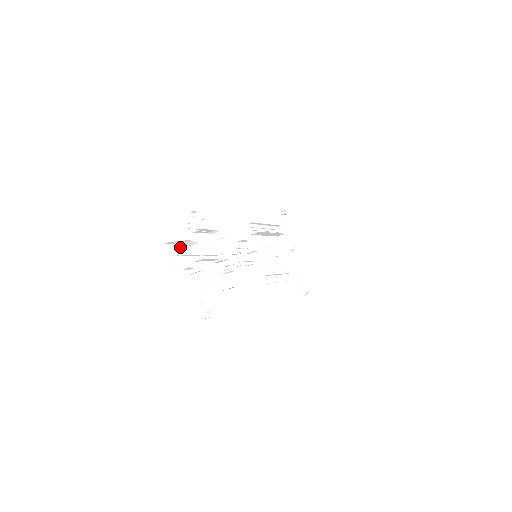
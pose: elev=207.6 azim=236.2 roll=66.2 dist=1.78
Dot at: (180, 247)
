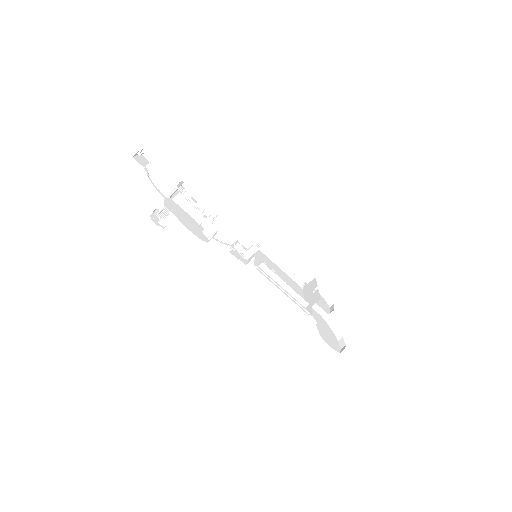
Dot at: occluded
